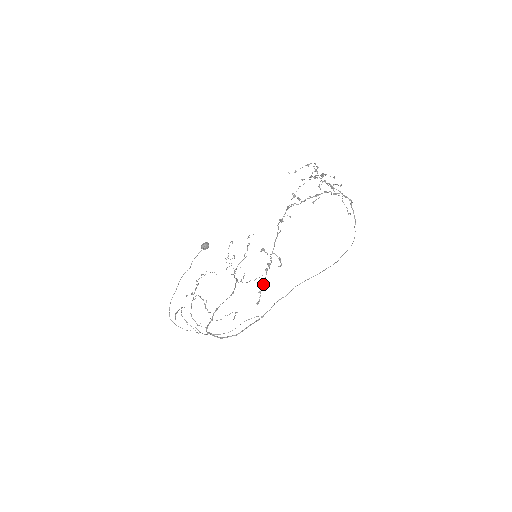
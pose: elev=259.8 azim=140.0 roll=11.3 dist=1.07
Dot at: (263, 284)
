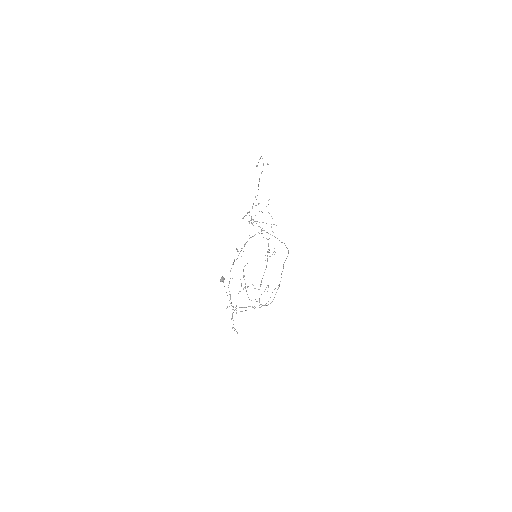
Dot at: occluded
